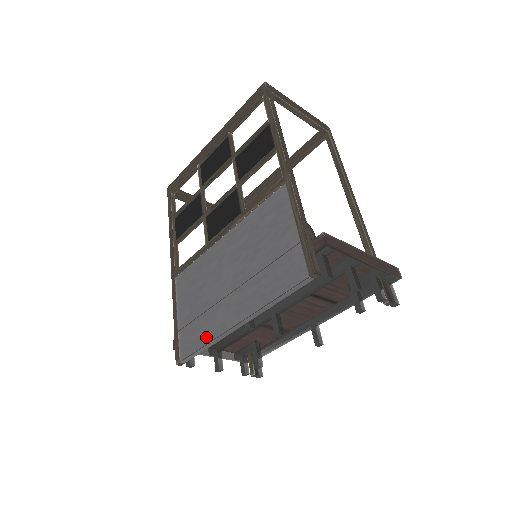
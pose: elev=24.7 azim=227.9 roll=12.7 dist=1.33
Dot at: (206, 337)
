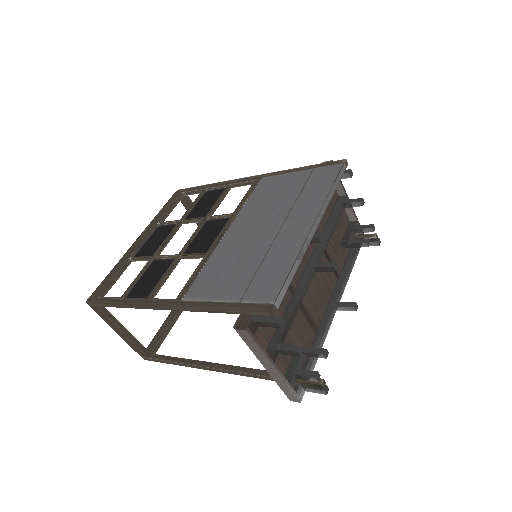
Dot at: (288, 260)
